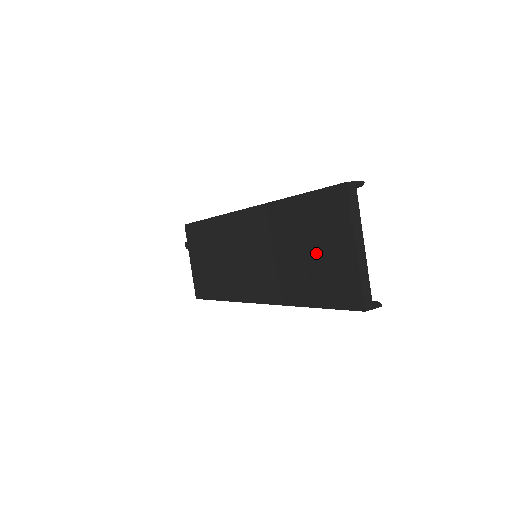
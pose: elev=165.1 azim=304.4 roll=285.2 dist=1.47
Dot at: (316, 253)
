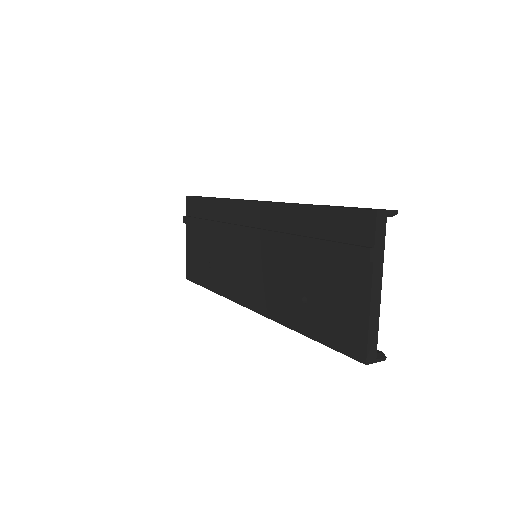
Dot at: (323, 279)
